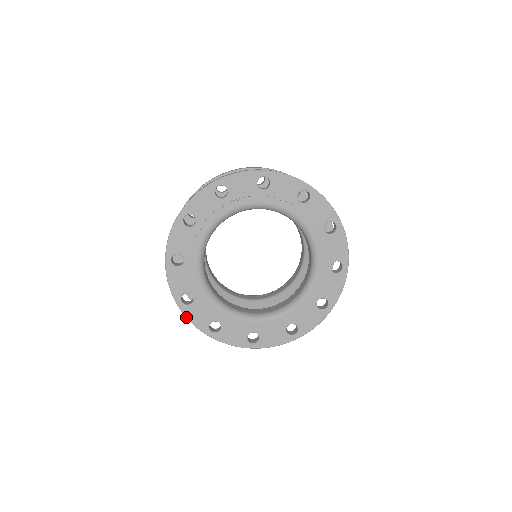
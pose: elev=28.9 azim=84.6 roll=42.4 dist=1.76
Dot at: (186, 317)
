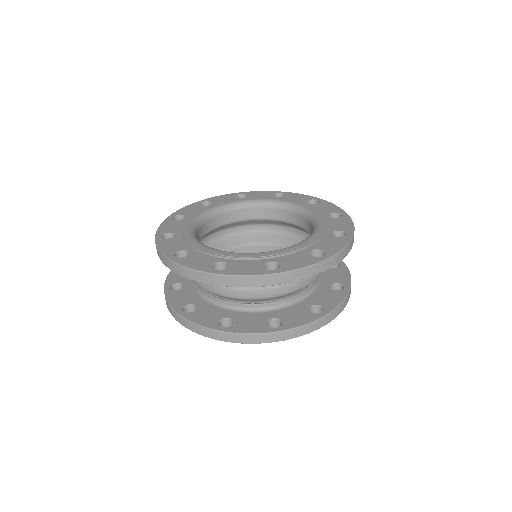
Dot at: occluded
